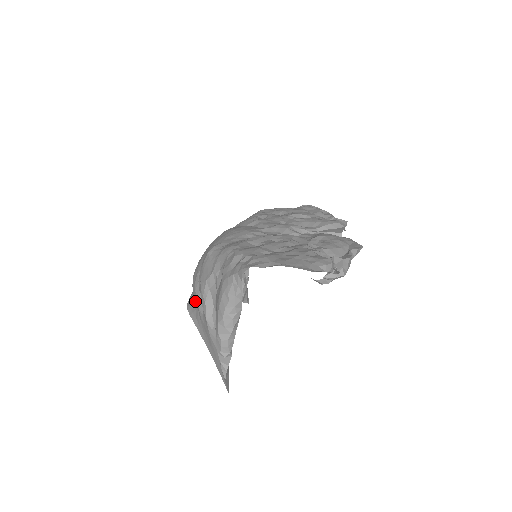
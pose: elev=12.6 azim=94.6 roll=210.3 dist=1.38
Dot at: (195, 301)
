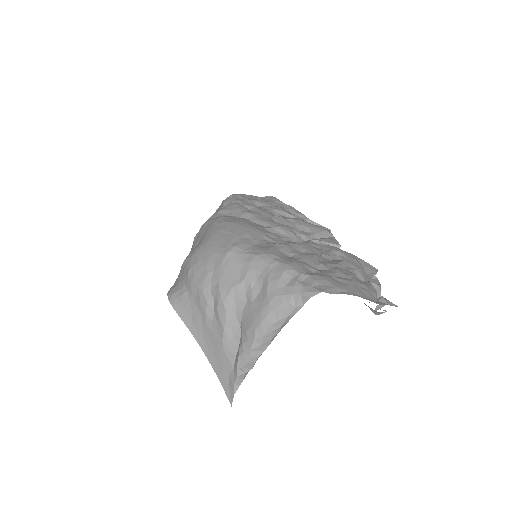
Dot at: (195, 302)
